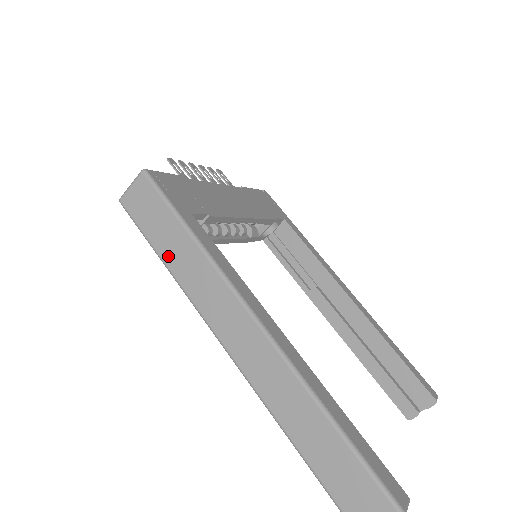
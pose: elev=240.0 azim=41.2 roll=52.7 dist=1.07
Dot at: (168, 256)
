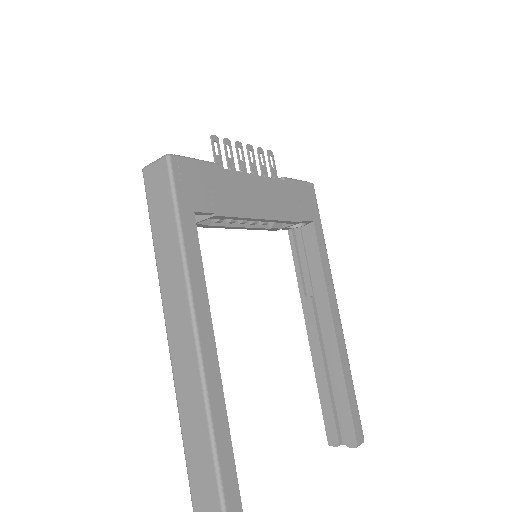
Dot at: (158, 241)
